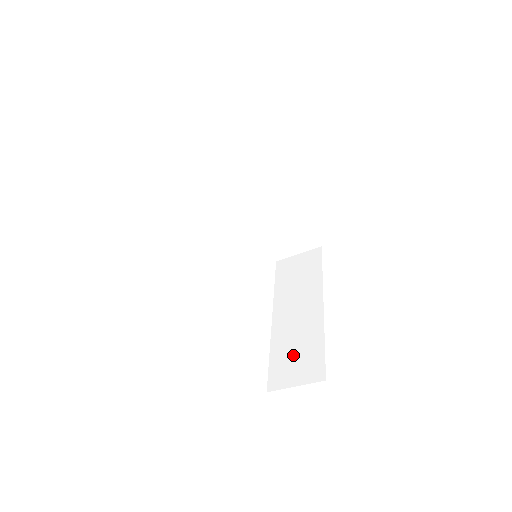
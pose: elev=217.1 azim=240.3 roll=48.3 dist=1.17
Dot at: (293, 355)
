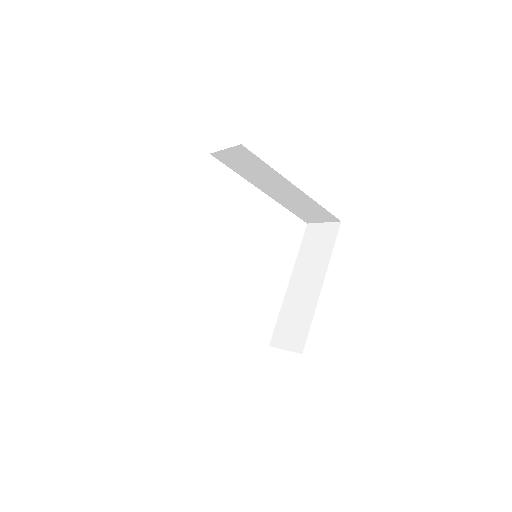
Dot at: (291, 323)
